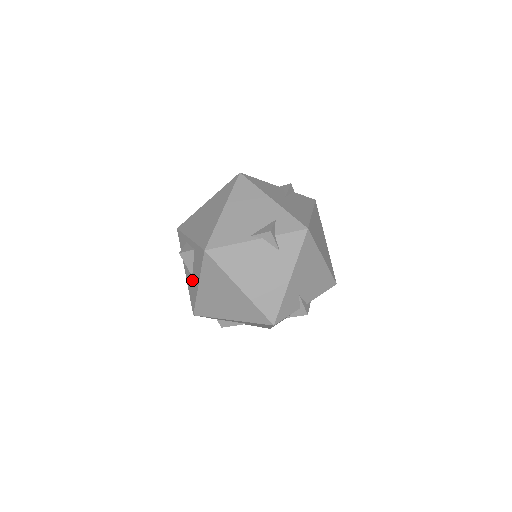
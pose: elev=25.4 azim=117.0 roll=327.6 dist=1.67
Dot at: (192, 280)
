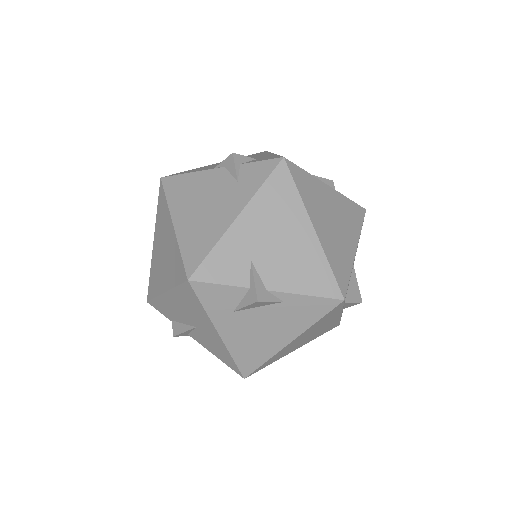
Dot at: occluded
